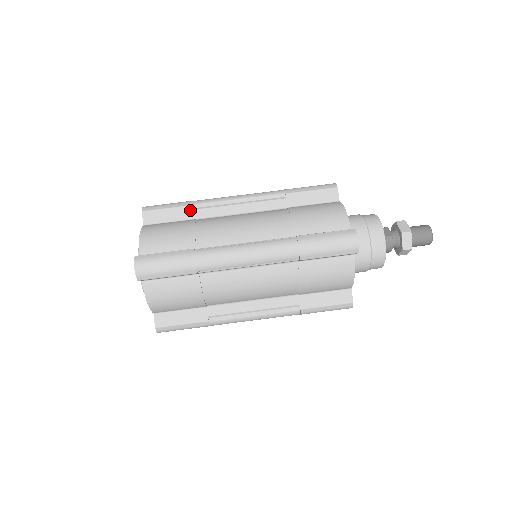
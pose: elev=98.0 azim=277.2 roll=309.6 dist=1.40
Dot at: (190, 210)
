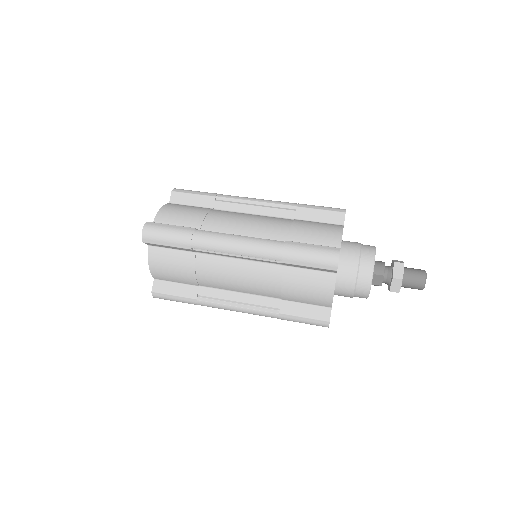
Dot at: occluded
